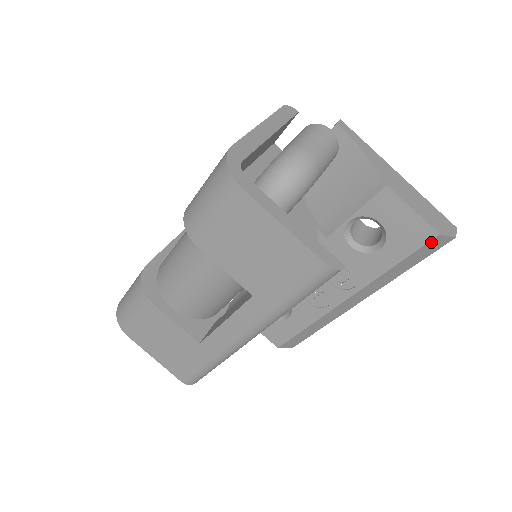
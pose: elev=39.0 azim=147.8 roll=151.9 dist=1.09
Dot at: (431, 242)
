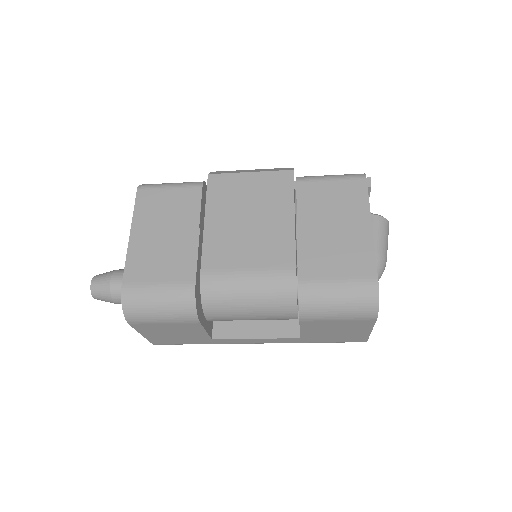
Dot at: occluded
